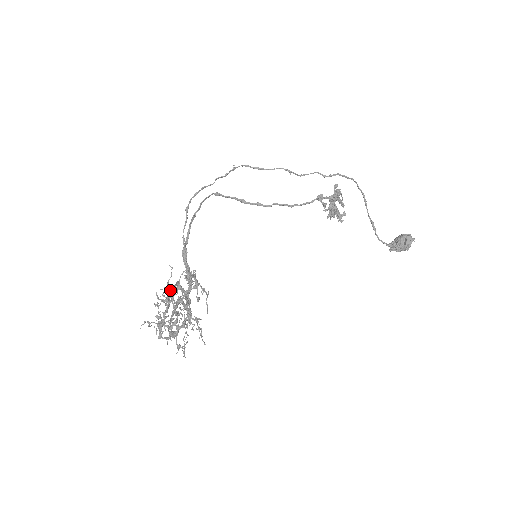
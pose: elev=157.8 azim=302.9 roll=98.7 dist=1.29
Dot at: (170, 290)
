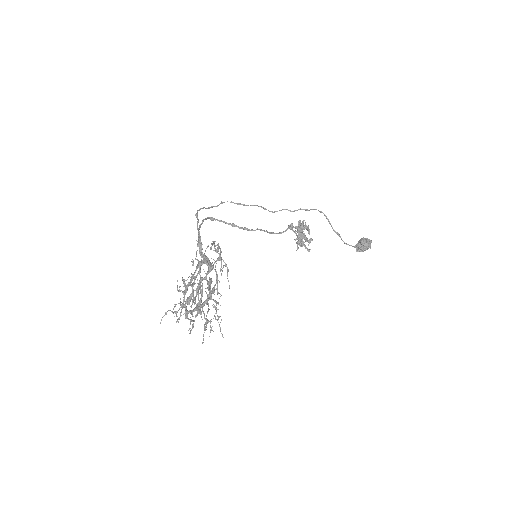
Dot at: (198, 260)
